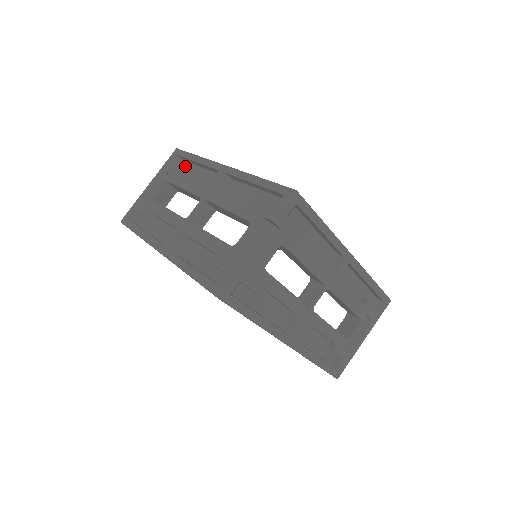
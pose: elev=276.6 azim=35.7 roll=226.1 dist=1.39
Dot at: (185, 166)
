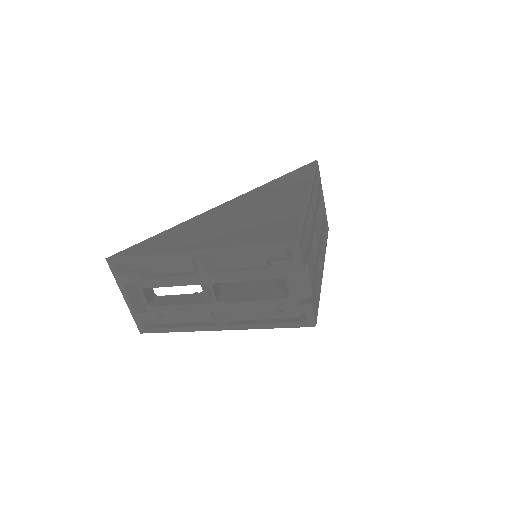
Dot at: (136, 265)
